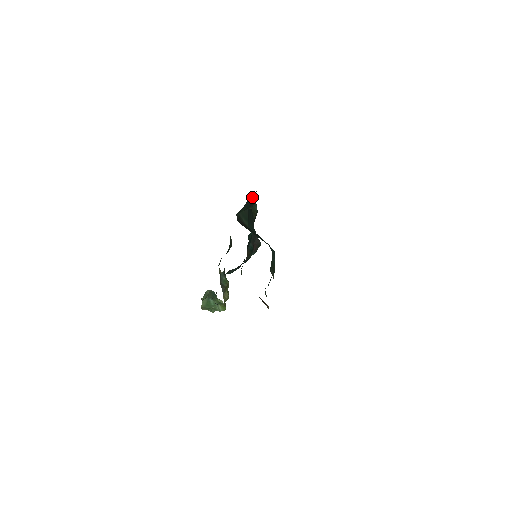
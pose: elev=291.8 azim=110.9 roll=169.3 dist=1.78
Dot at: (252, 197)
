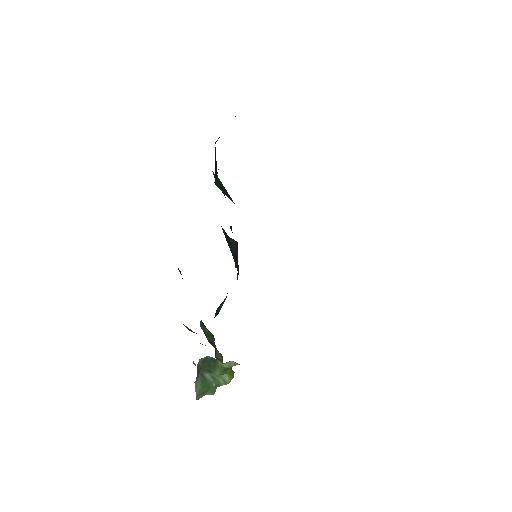
Dot at: (215, 153)
